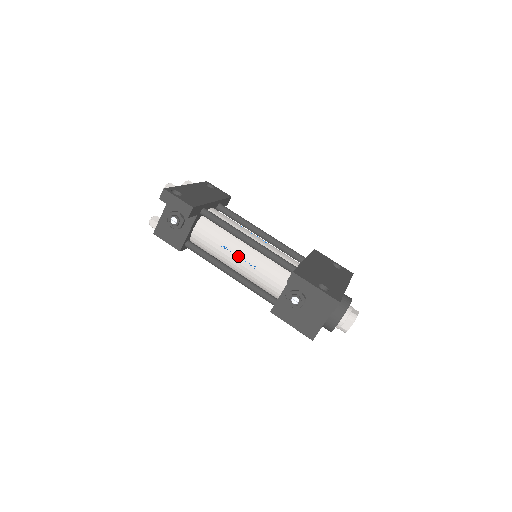
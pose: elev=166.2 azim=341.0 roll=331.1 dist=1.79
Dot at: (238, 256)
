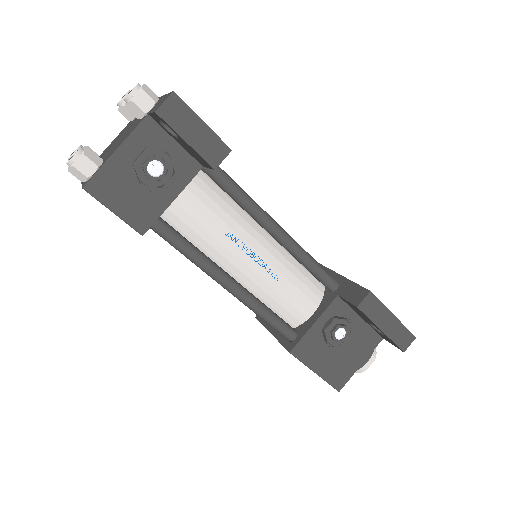
Dot at: (252, 255)
